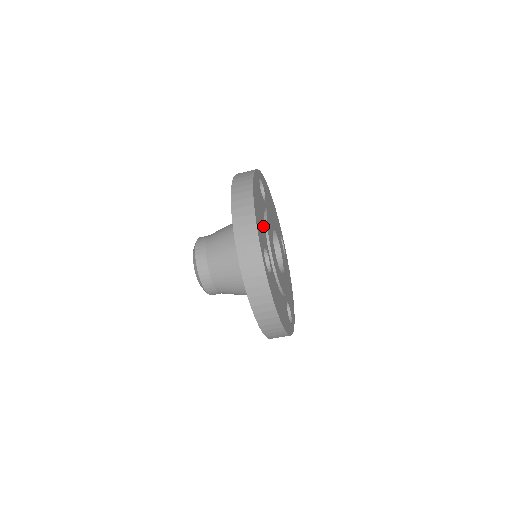
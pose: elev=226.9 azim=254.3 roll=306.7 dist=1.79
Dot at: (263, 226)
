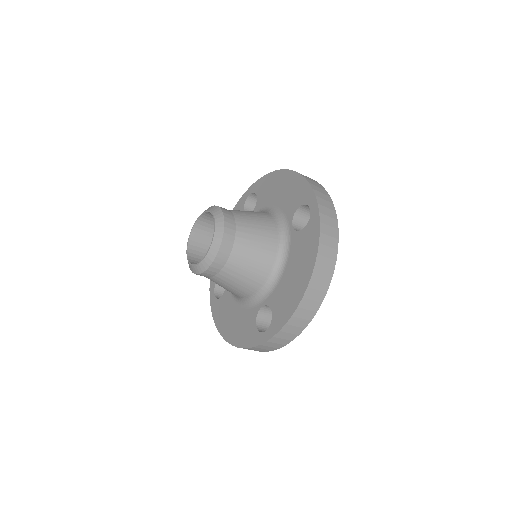
Dot at: occluded
